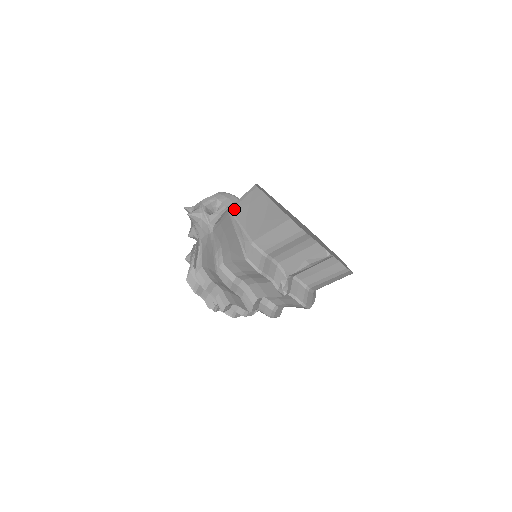
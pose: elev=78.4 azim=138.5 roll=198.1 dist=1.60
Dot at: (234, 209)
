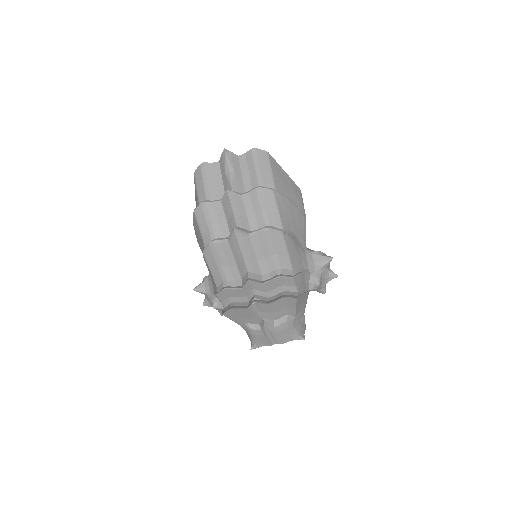
Dot at: occluded
